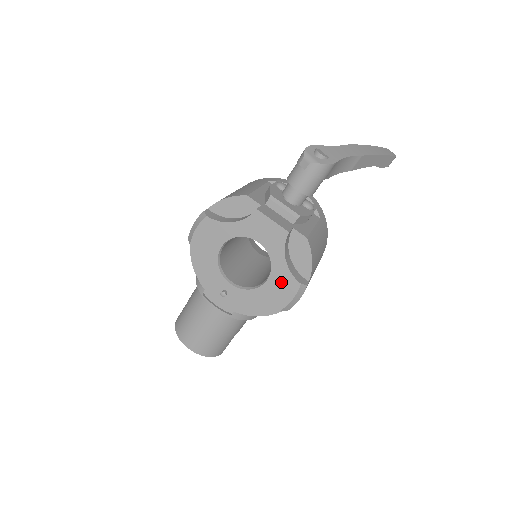
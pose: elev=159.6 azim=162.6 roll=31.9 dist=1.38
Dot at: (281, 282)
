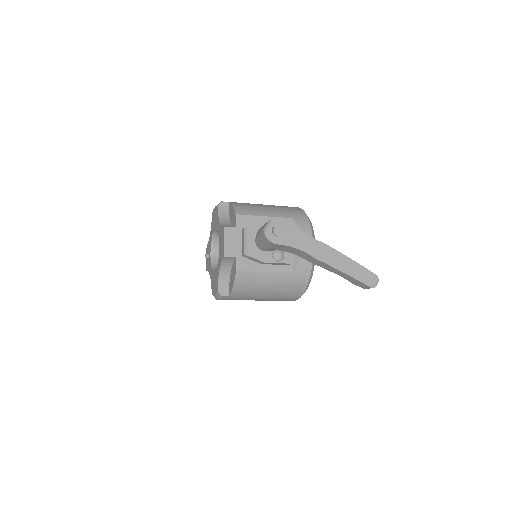
Dot at: (216, 280)
